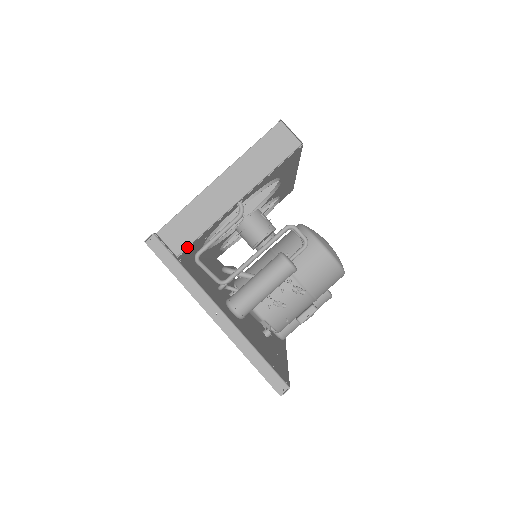
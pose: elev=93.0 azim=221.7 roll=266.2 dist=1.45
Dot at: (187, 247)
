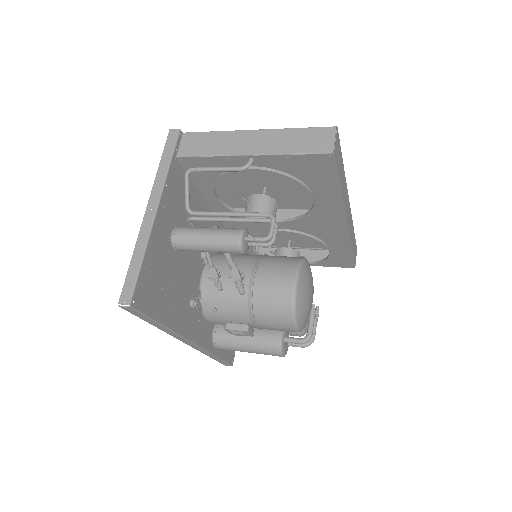
Dot at: (189, 156)
